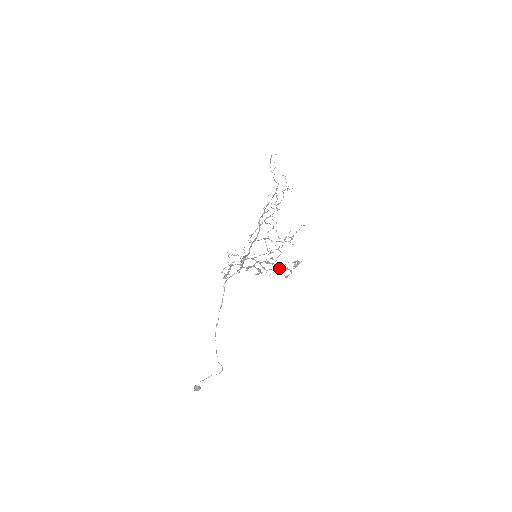
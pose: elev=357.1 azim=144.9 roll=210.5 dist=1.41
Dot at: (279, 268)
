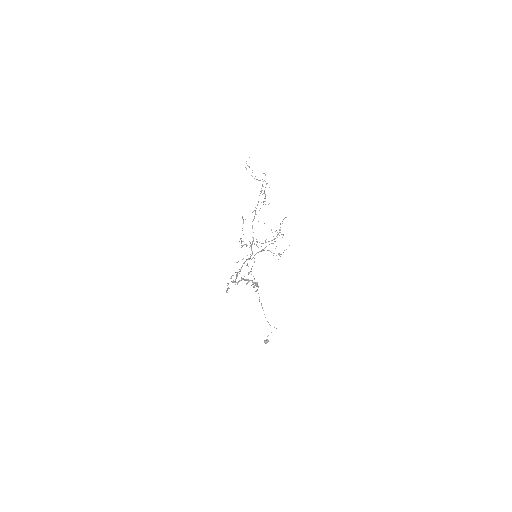
Dot at: occluded
